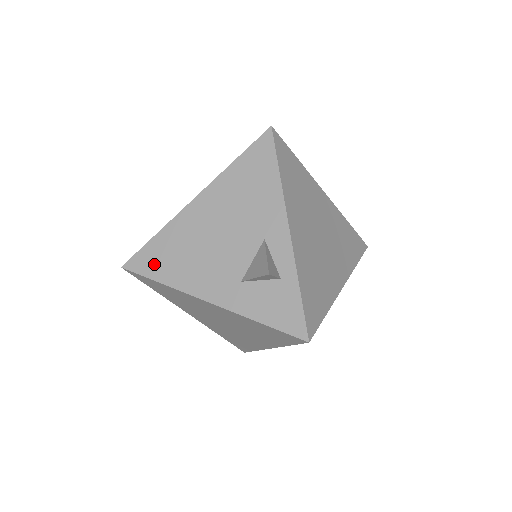
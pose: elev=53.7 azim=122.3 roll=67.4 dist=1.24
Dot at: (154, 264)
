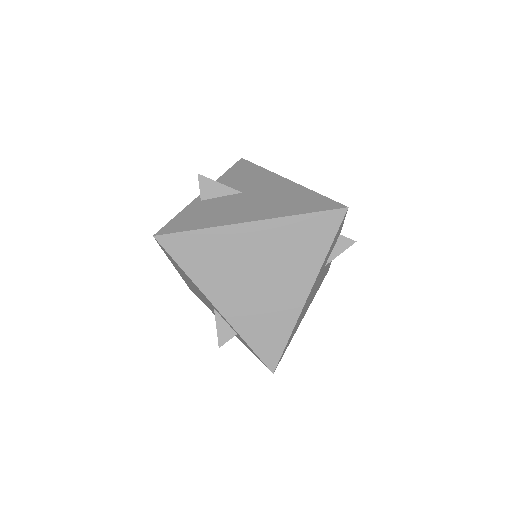
Dot at: (197, 296)
